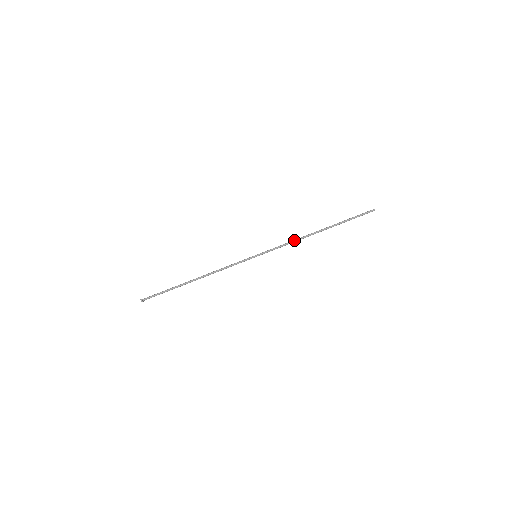
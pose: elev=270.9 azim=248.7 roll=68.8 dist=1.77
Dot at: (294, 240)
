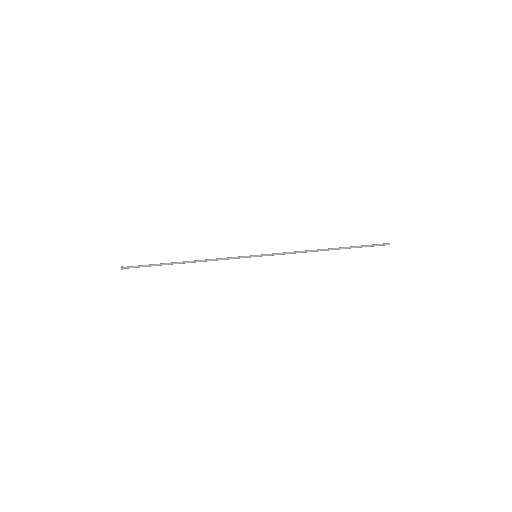
Dot at: (300, 251)
